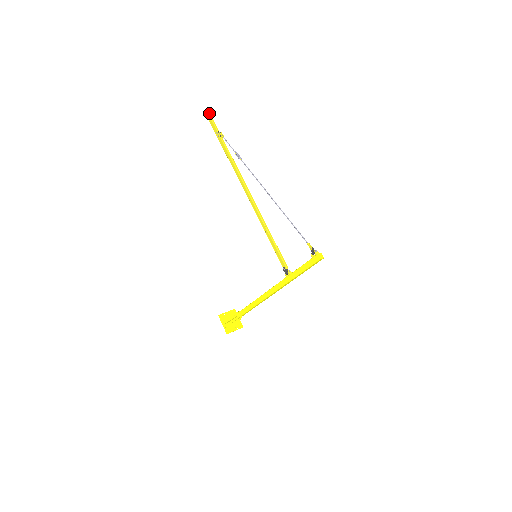
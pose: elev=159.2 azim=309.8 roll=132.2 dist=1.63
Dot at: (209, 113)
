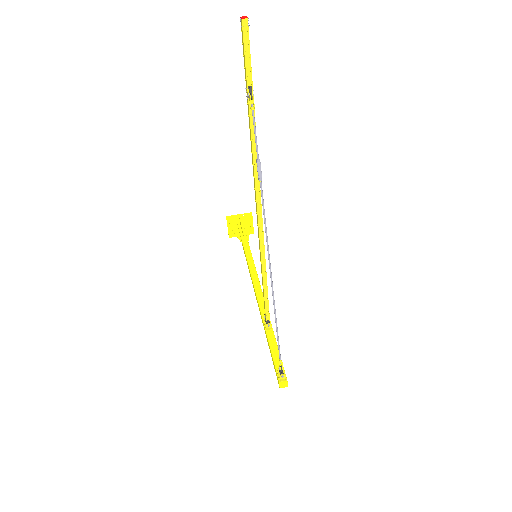
Dot at: (247, 30)
